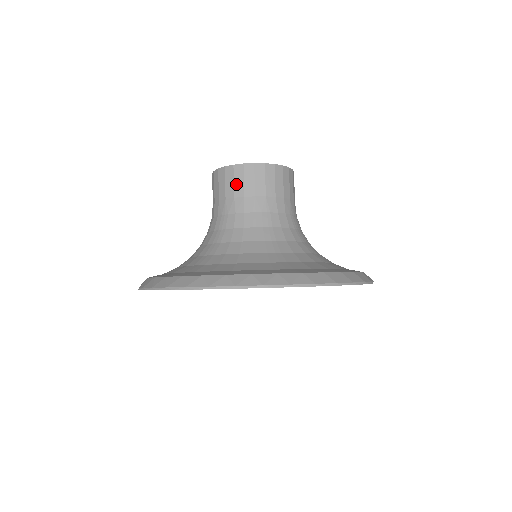
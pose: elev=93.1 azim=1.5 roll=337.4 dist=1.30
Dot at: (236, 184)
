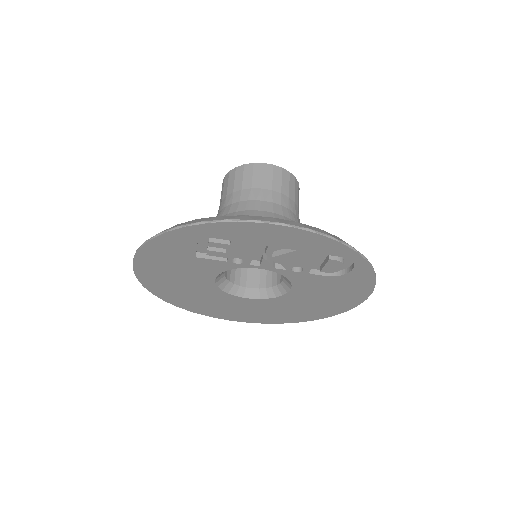
Dot at: (236, 181)
